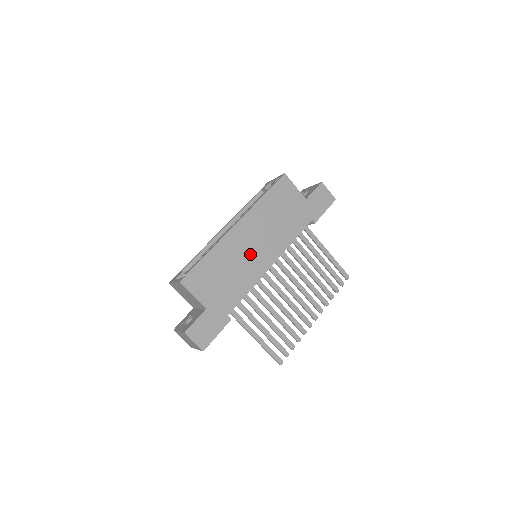
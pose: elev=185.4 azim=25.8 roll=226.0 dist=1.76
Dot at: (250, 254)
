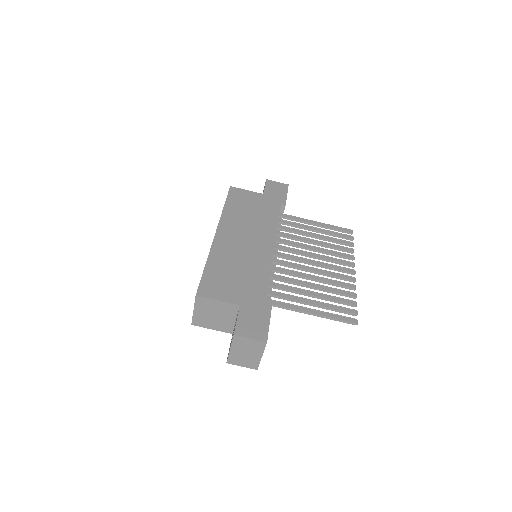
Dot at: (247, 248)
